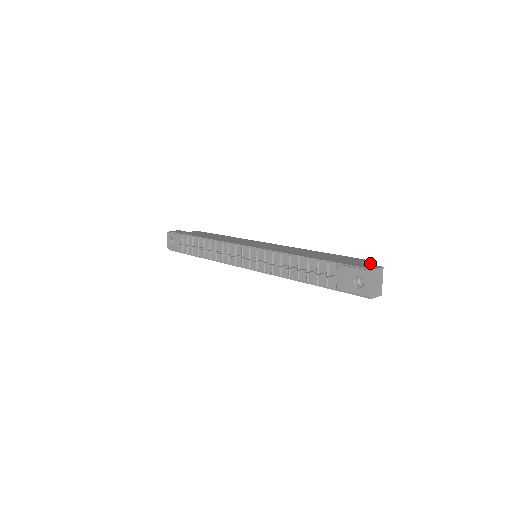
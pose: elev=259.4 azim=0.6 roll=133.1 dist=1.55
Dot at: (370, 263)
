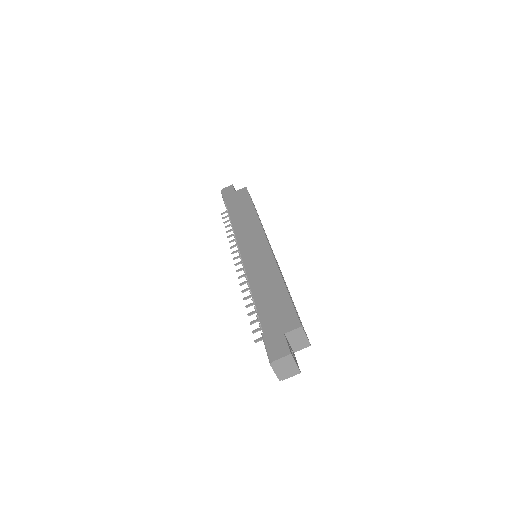
Dot at: (301, 328)
